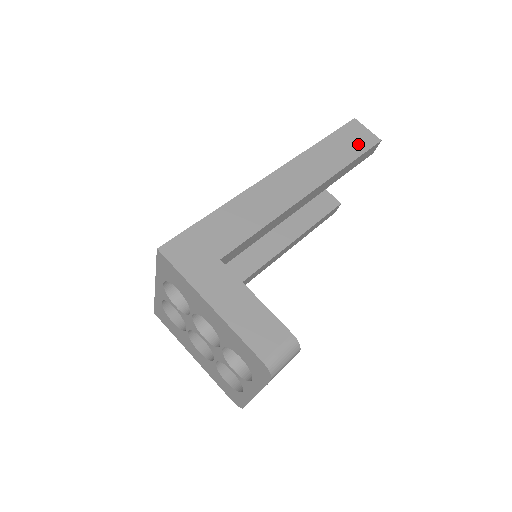
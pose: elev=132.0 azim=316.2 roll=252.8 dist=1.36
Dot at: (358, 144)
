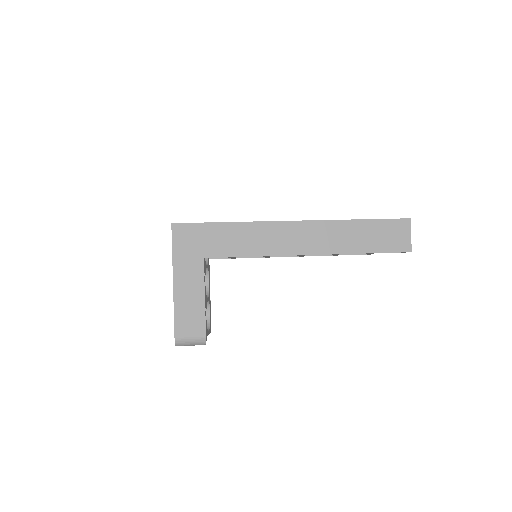
Dot at: (388, 242)
